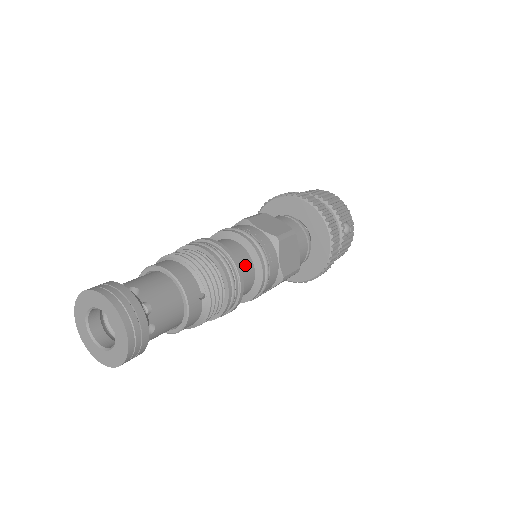
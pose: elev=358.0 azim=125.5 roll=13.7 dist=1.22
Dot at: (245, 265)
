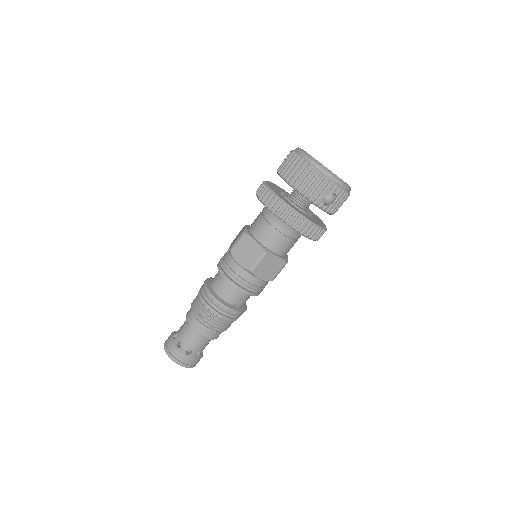
Dot at: (235, 296)
